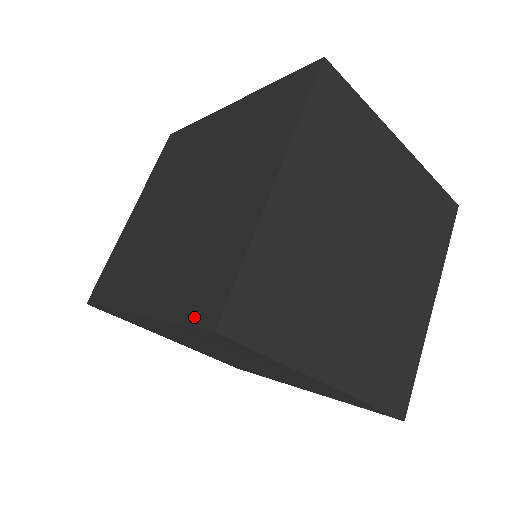
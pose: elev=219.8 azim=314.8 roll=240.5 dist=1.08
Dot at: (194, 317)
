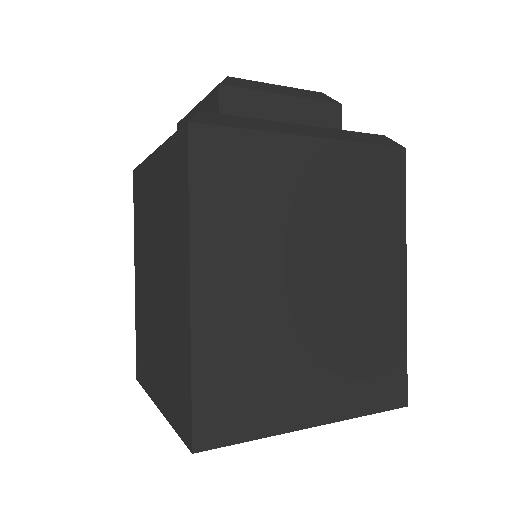
Dot at: (137, 356)
